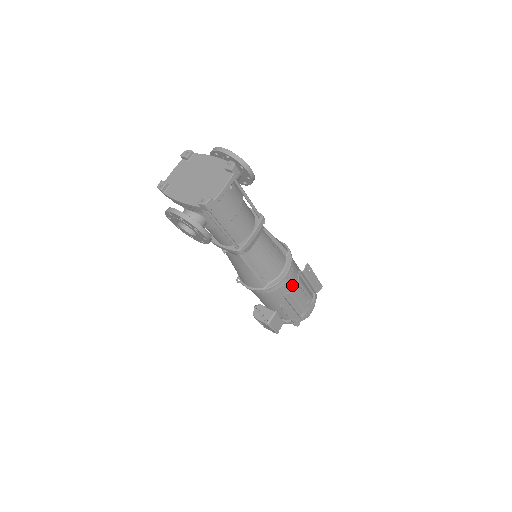
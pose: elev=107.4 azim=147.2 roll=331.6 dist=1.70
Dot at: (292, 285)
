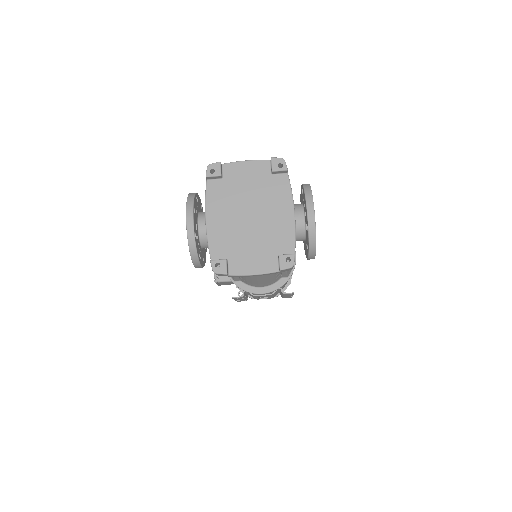
Dot at: occluded
